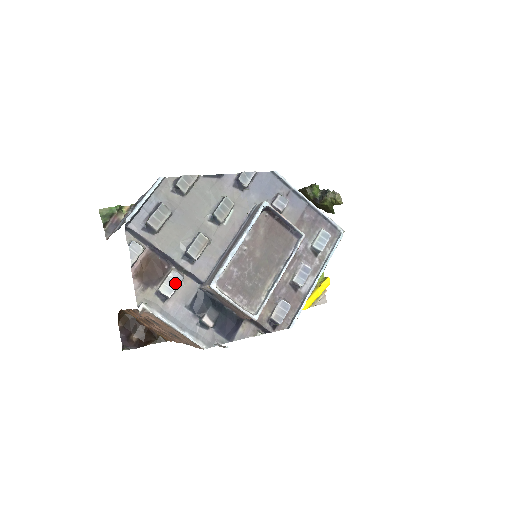
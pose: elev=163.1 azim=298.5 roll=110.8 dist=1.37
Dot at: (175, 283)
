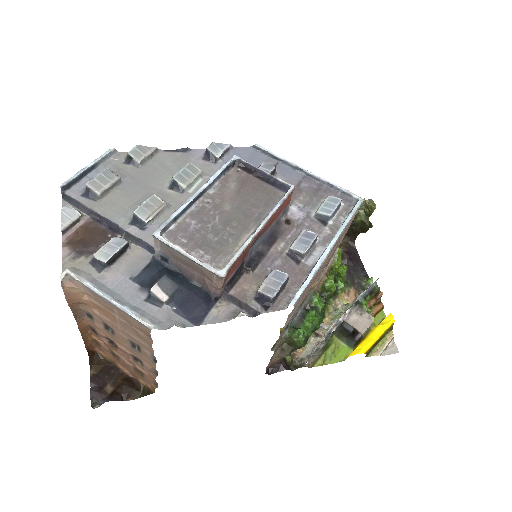
Dot at: (115, 247)
